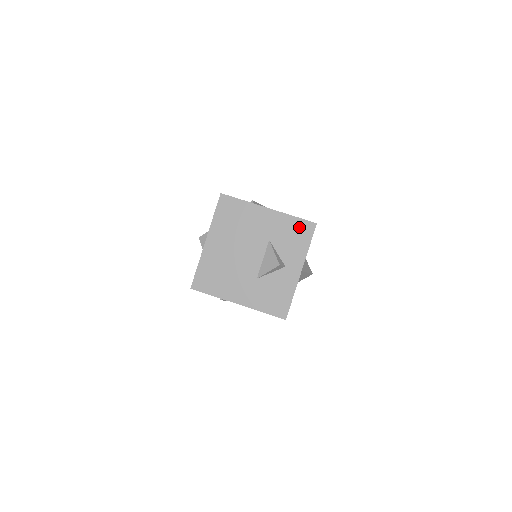
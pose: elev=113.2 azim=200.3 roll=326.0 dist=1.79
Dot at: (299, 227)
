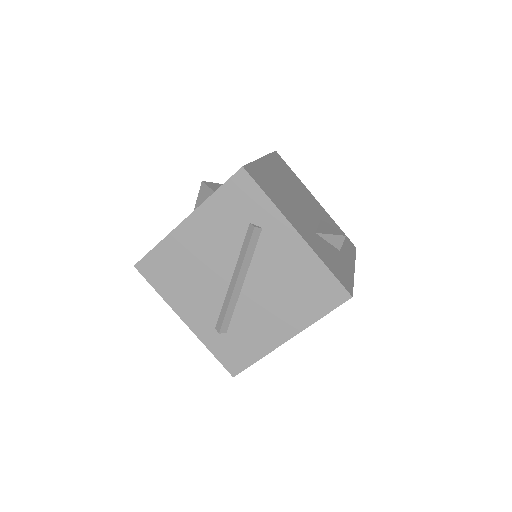
Dot at: occluded
